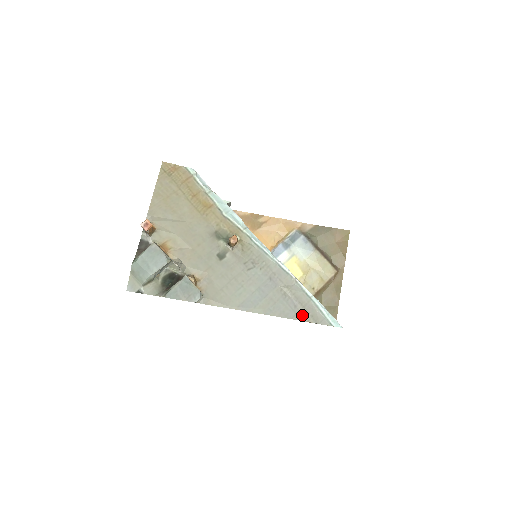
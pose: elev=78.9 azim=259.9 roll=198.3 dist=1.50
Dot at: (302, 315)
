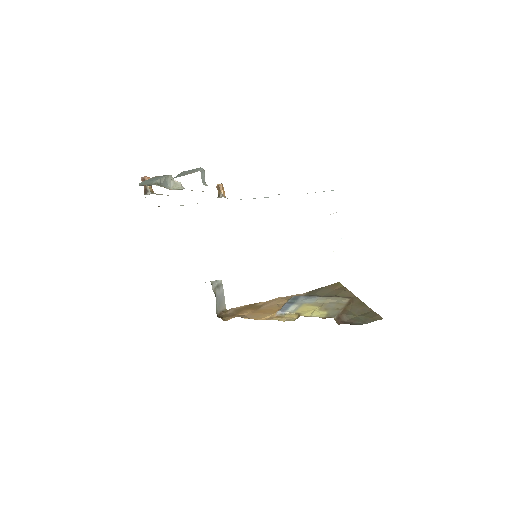
Dot at: occluded
